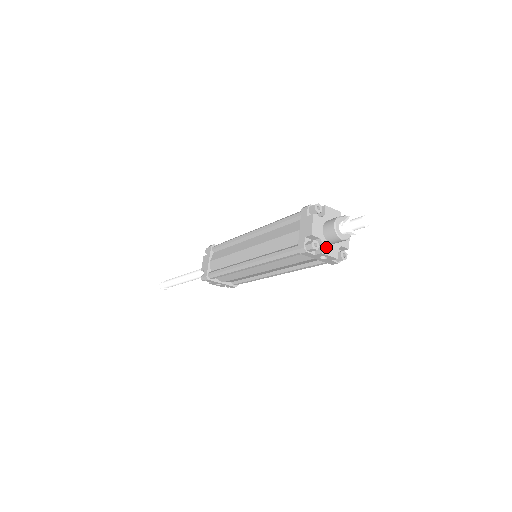
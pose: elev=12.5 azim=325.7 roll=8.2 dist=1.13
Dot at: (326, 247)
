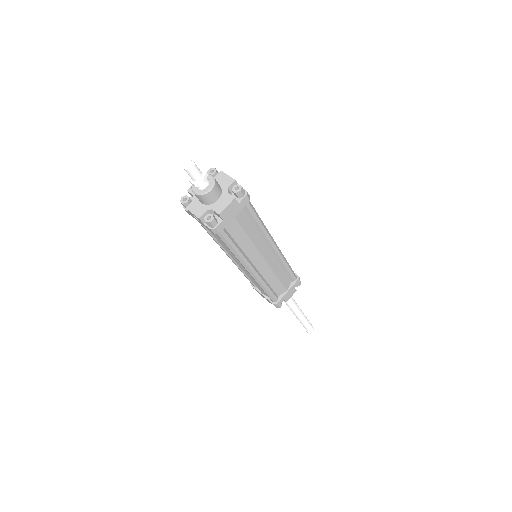
Dot at: (194, 205)
